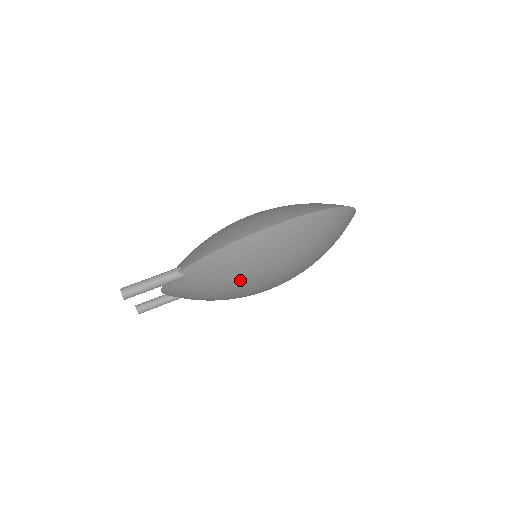
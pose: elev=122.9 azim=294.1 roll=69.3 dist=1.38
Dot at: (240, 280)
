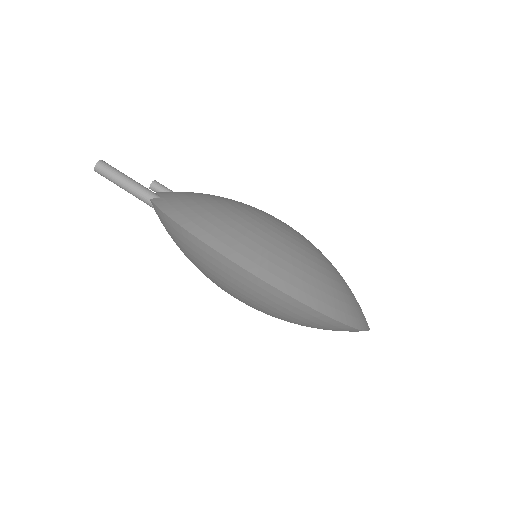
Dot at: occluded
